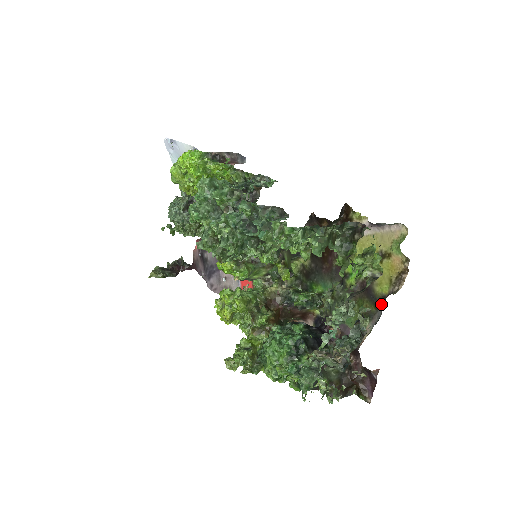
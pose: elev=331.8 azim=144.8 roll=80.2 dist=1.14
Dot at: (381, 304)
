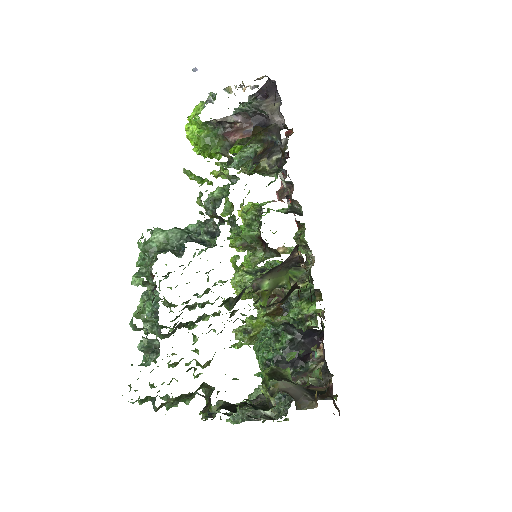
Dot at: occluded
